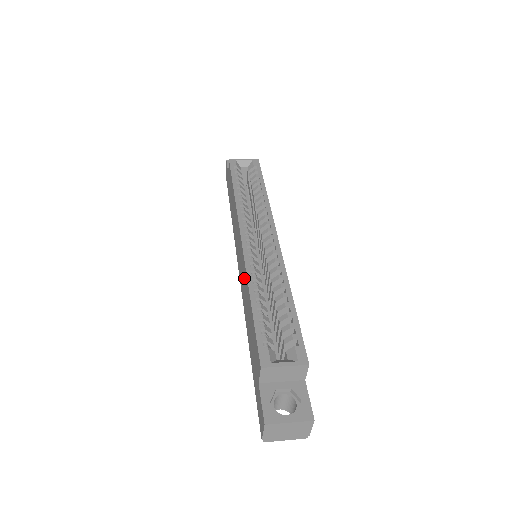
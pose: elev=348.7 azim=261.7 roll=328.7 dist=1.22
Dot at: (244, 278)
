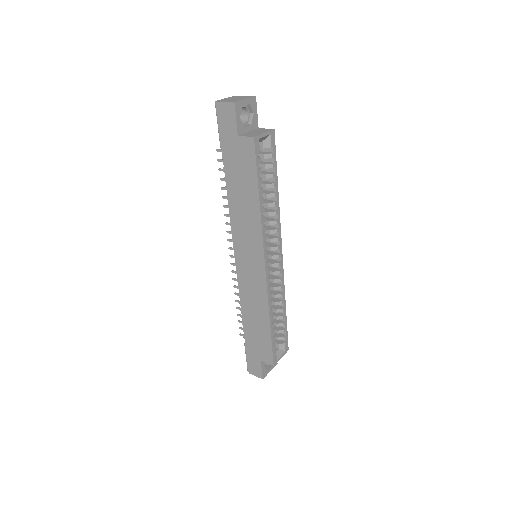
Dot at: (258, 294)
